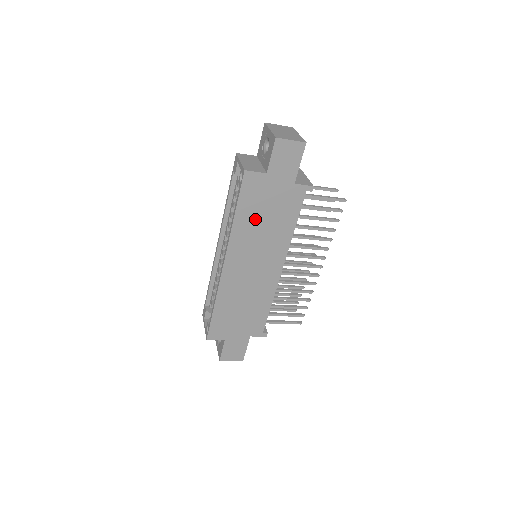
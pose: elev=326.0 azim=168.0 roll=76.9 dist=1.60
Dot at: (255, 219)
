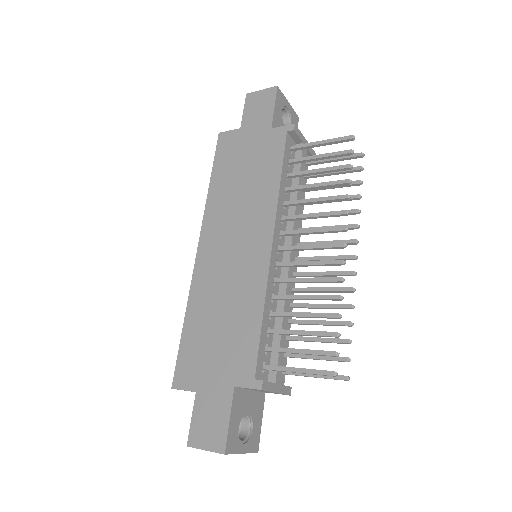
Dot at: (232, 181)
